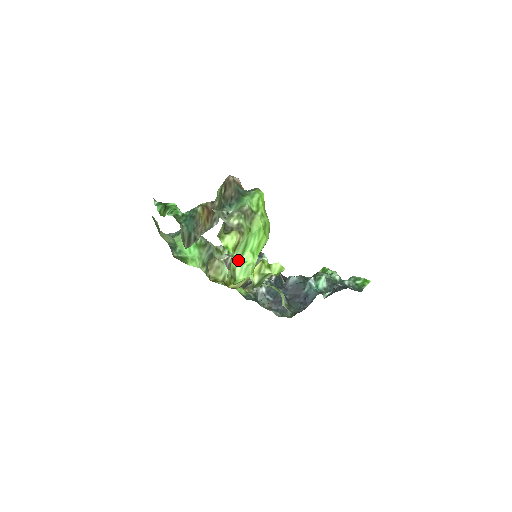
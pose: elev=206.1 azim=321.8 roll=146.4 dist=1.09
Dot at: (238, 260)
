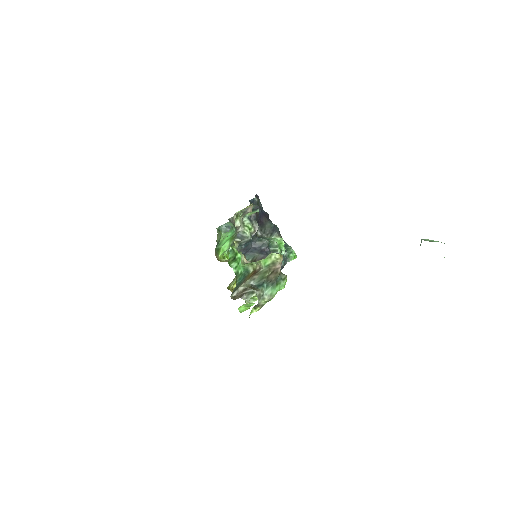
Dot at: (249, 304)
